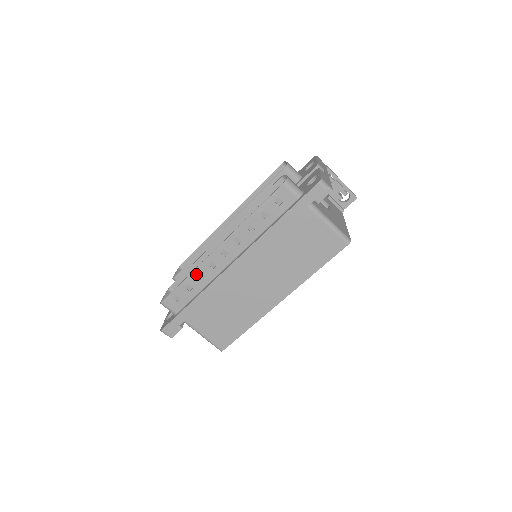
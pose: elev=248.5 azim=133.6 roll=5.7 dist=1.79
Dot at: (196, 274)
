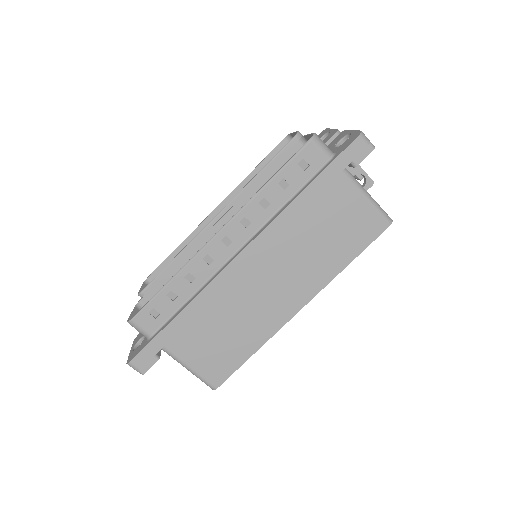
Dot at: (184, 274)
